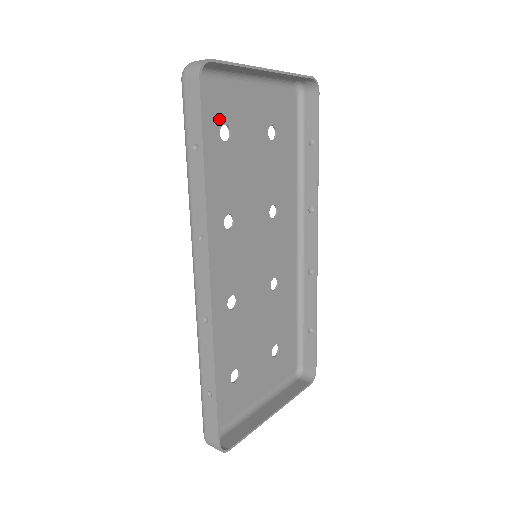
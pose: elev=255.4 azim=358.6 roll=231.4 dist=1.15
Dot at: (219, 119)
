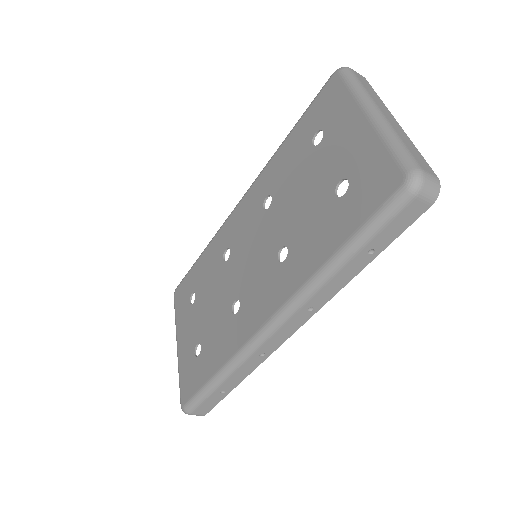
Dot at: (357, 183)
